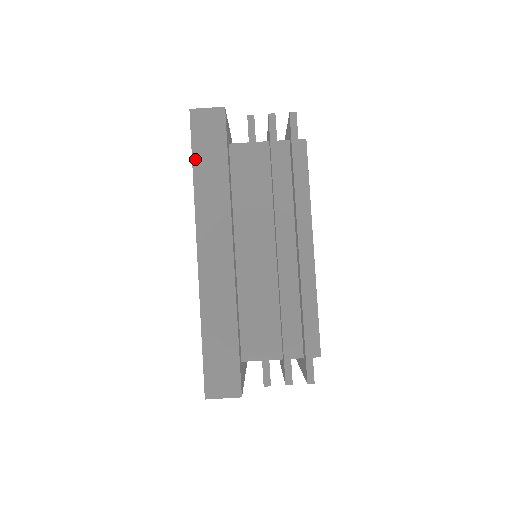
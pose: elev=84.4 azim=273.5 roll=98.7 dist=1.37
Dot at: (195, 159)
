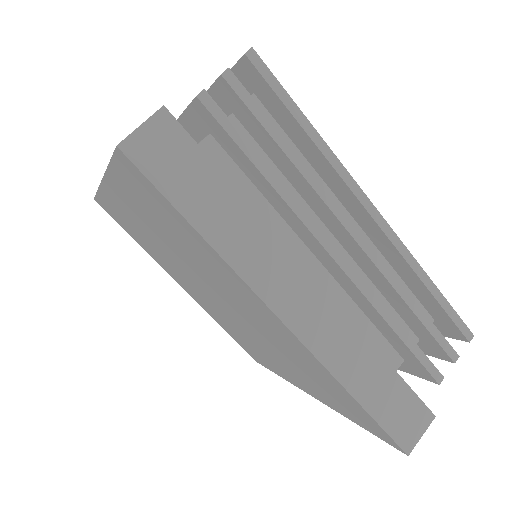
Dot at: (185, 212)
